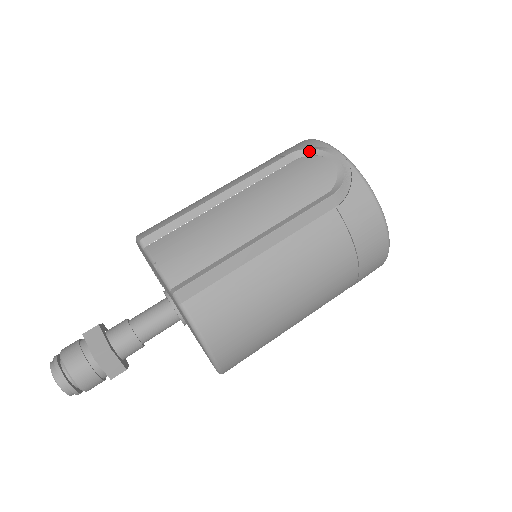
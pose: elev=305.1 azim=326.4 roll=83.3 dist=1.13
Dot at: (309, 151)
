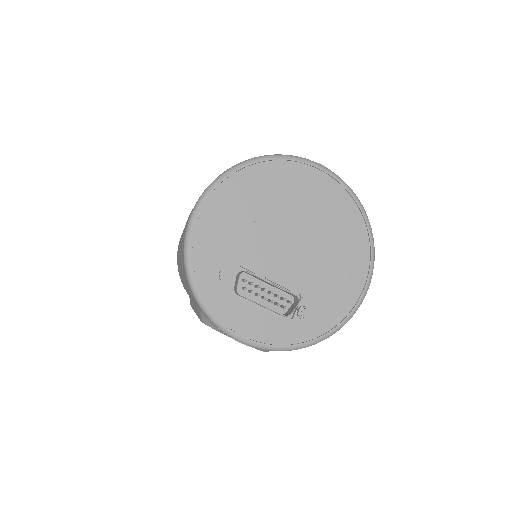
Dot at: (212, 327)
